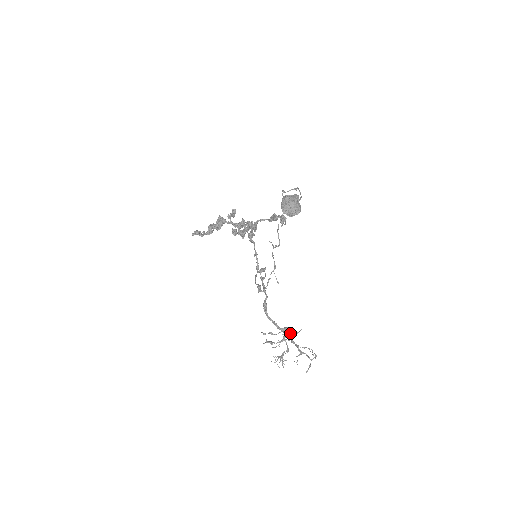
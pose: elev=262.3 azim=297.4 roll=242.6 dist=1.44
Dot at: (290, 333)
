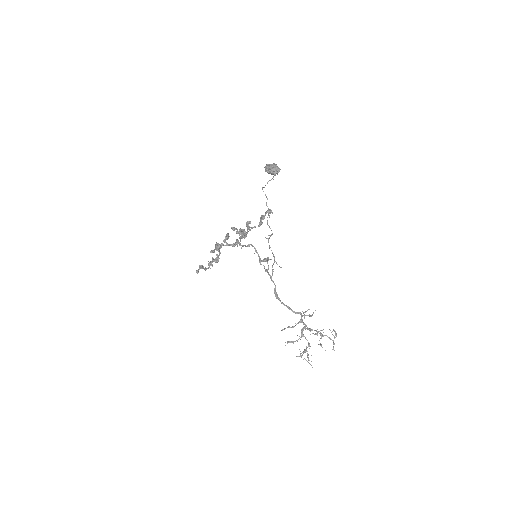
Dot at: (305, 315)
